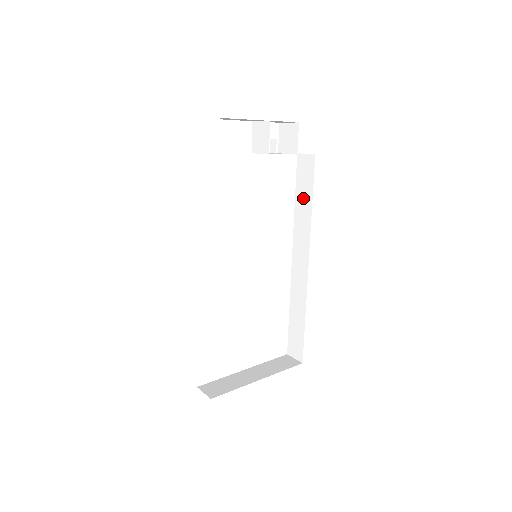
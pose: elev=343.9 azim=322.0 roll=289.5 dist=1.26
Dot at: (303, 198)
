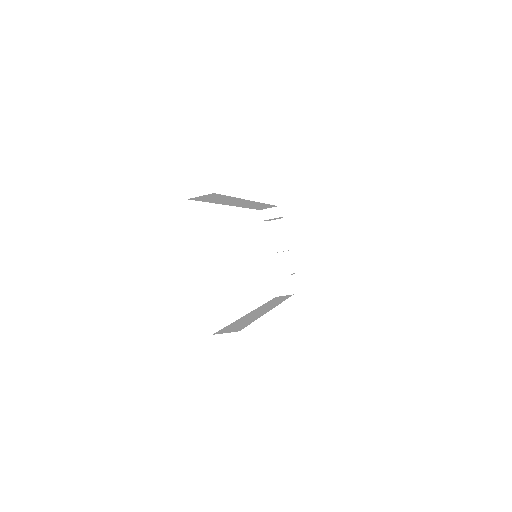
Dot at: (276, 300)
